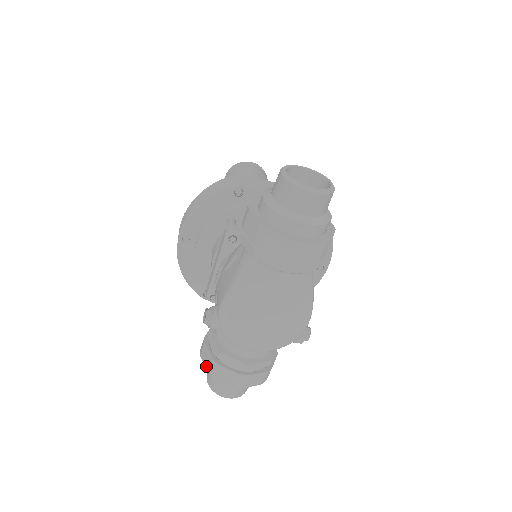
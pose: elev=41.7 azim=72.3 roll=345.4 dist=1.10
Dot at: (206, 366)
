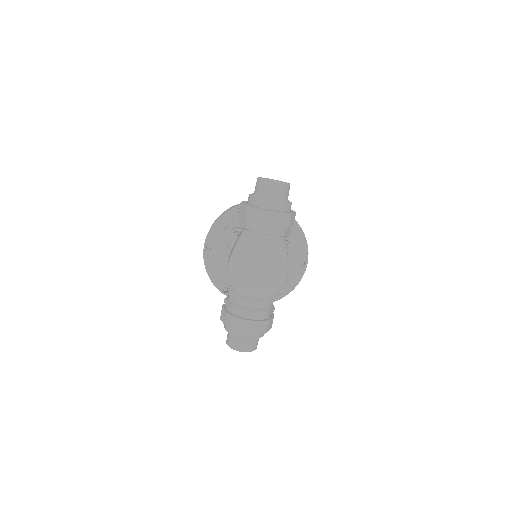
Dot at: (224, 322)
